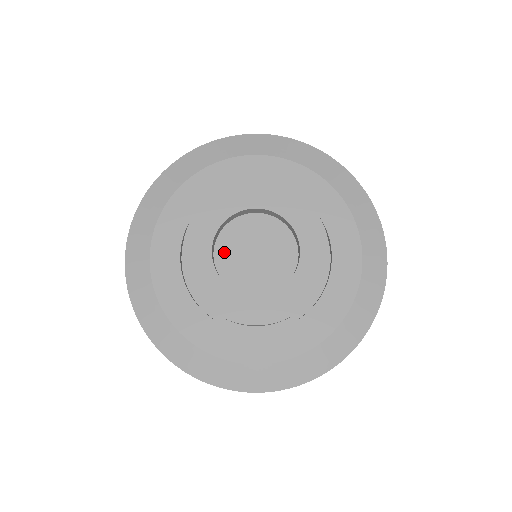
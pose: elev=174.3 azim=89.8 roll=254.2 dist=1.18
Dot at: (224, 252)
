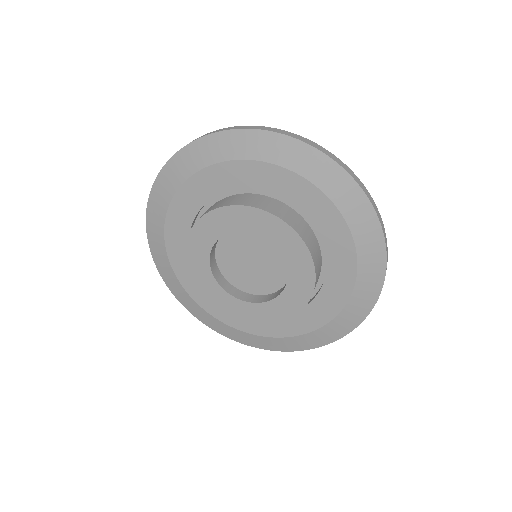
Dot at: (225, 250)
